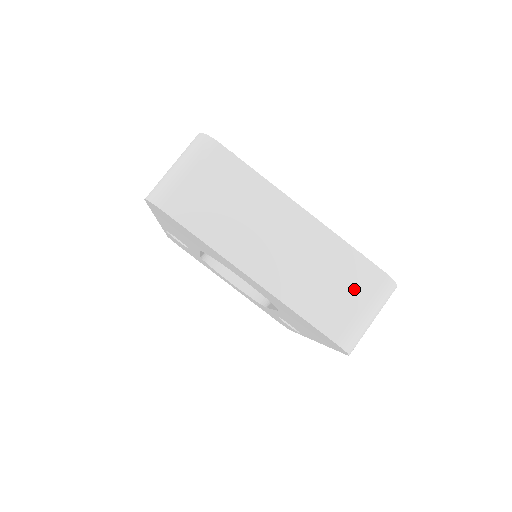
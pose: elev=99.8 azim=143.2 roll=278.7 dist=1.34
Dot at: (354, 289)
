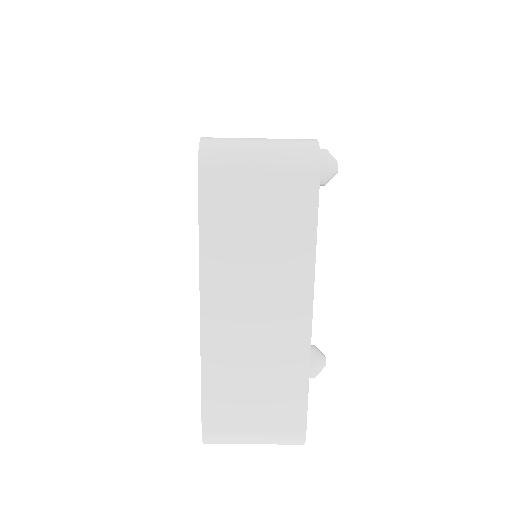
Dot at: (267, 414)
